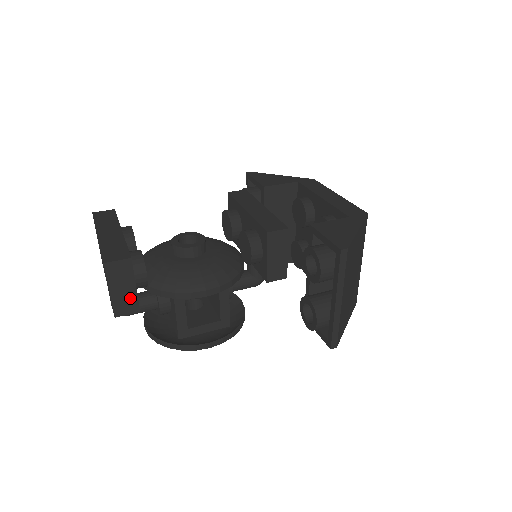
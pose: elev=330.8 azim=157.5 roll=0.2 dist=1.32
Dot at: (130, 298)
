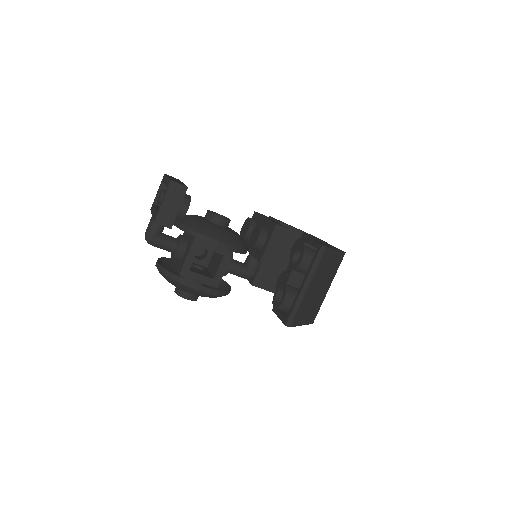
Dot at: (171, 215)
